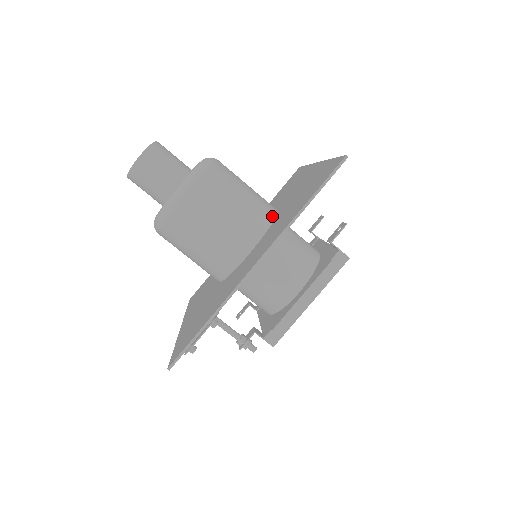
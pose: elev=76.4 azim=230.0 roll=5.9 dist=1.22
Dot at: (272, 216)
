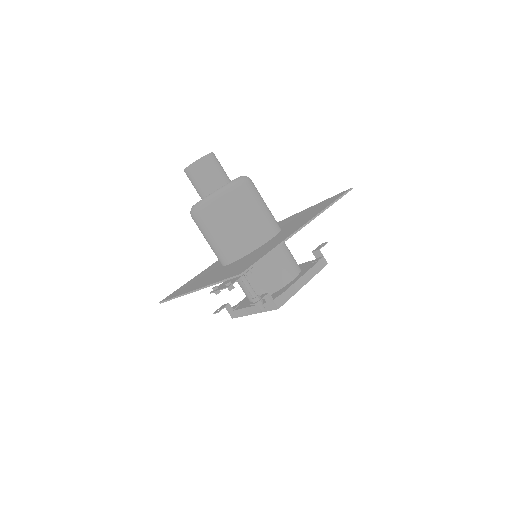
Dot at: occluded
